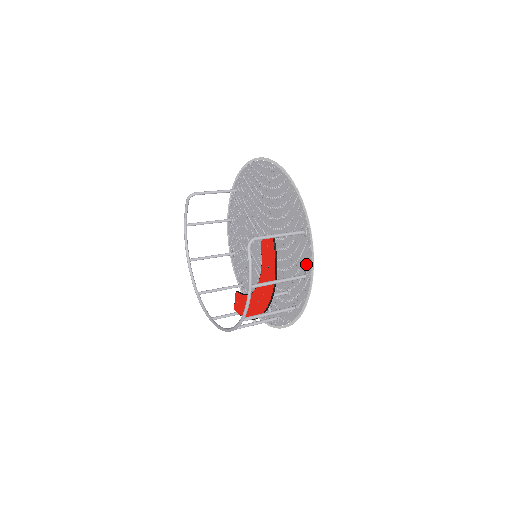
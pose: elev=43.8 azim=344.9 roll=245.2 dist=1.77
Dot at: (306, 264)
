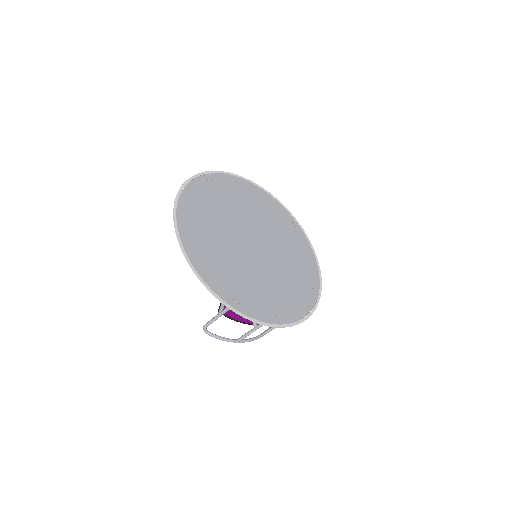
Dot at: (263, 314)
